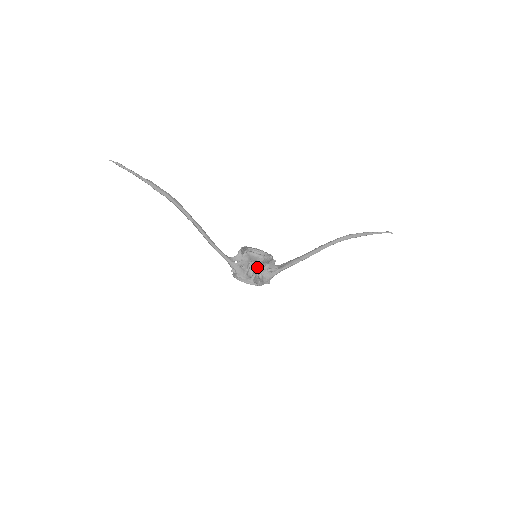
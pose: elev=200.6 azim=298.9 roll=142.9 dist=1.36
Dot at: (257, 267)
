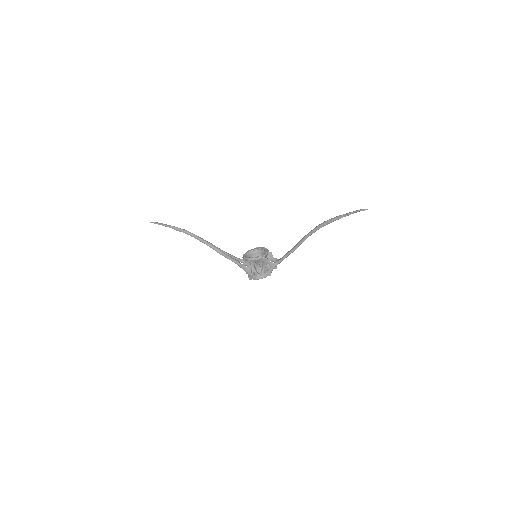
Dot at: (251, 266)
